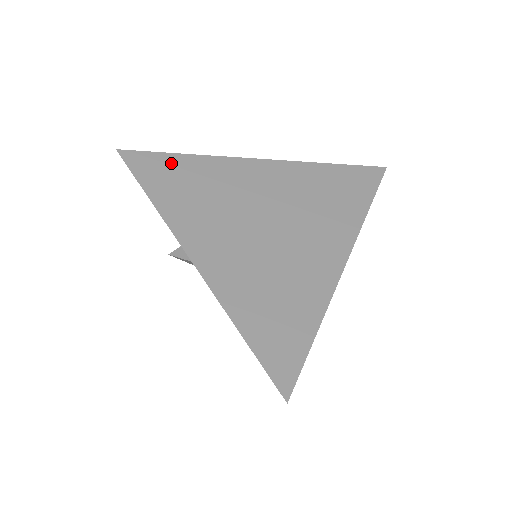
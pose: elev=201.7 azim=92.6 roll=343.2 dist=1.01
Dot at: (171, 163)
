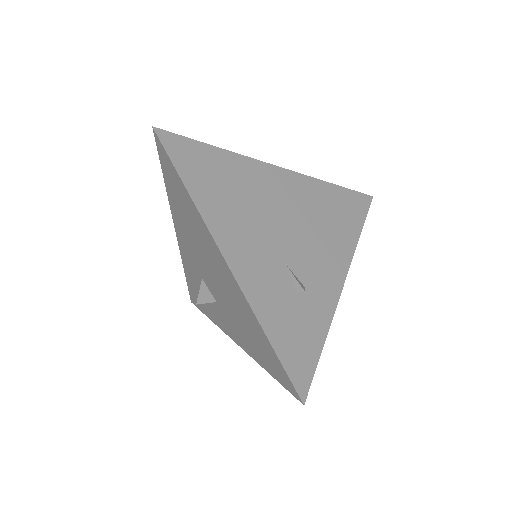
Dot at: occluded
